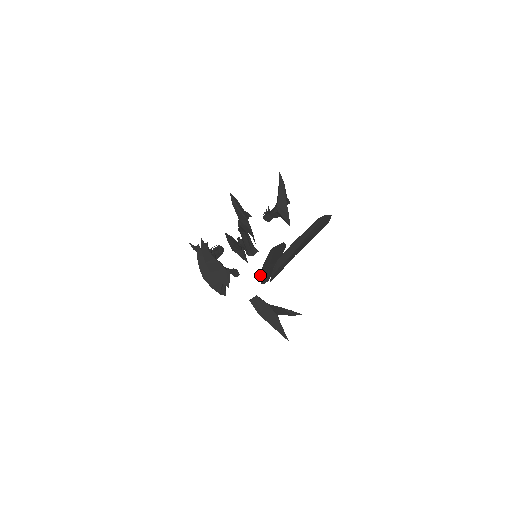
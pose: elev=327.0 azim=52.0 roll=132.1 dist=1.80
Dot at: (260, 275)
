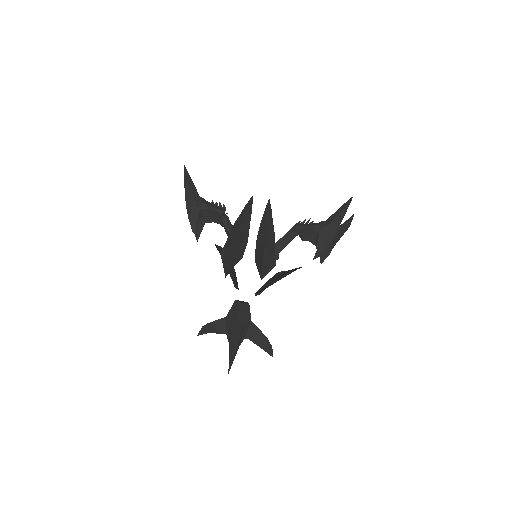
Dot at: occluded
